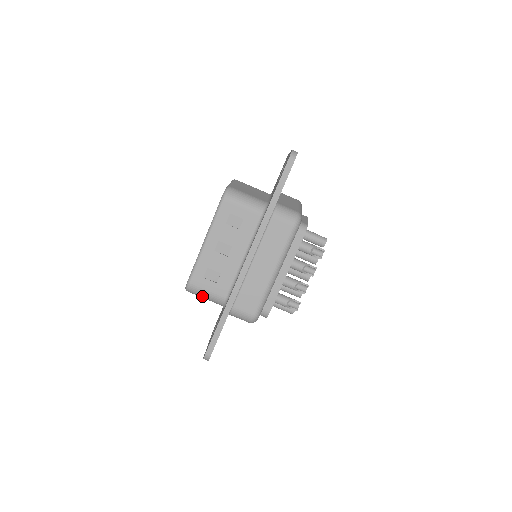
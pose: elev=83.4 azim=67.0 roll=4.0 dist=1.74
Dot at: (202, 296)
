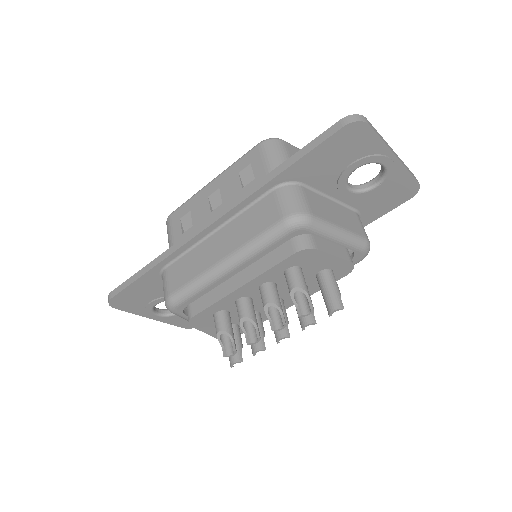
Dot at: occluded
